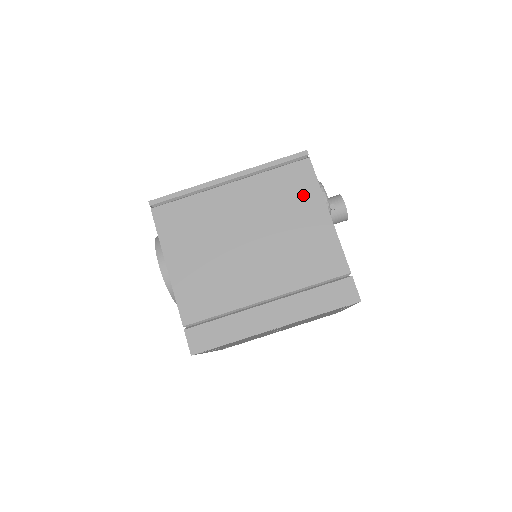
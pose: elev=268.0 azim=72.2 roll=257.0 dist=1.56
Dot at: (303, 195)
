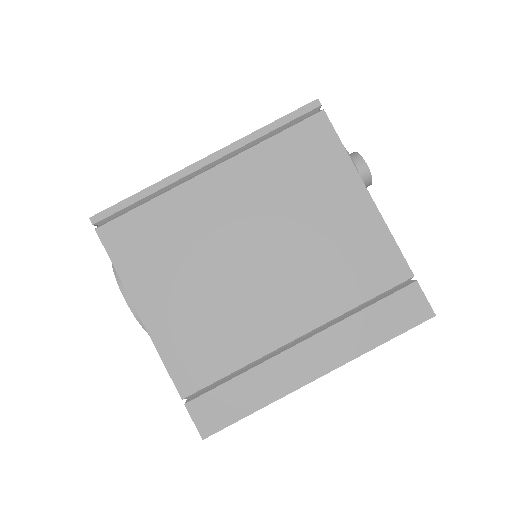
Dot at: (324, 170)
